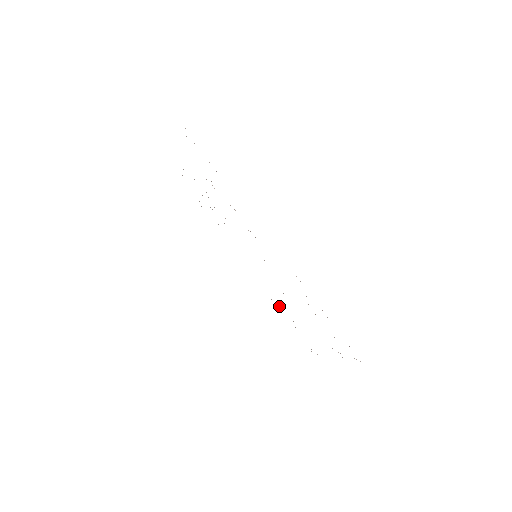
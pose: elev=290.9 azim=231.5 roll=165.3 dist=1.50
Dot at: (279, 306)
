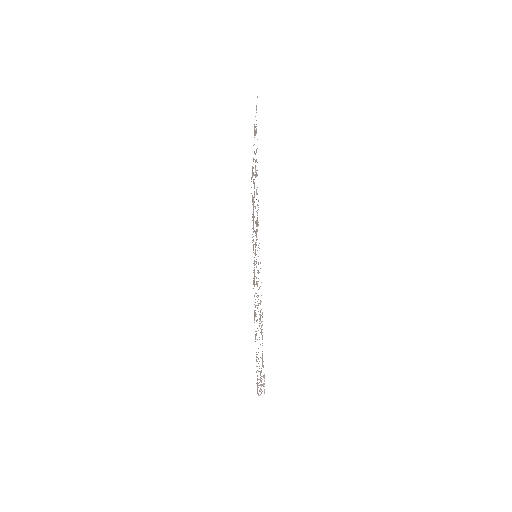
Dot at: occluded
